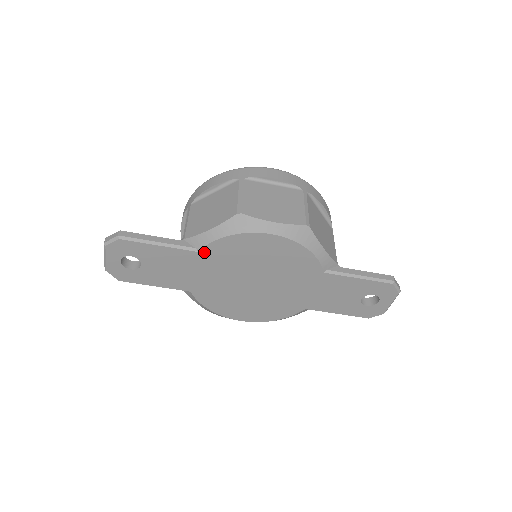
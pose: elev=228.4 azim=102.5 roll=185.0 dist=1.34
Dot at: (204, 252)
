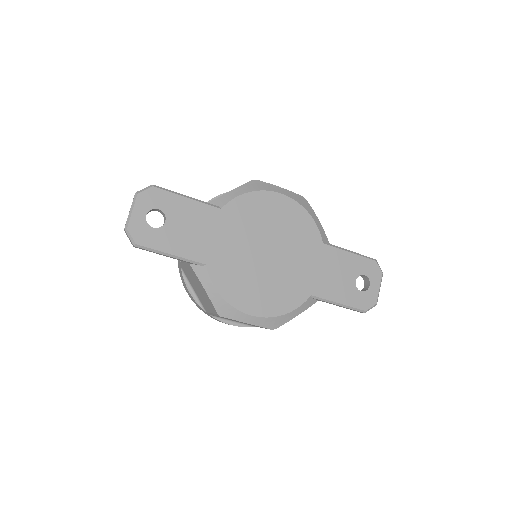
Dot at: (226, 210)
